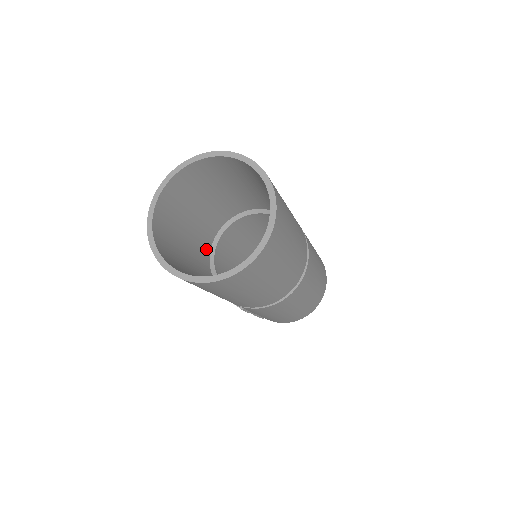
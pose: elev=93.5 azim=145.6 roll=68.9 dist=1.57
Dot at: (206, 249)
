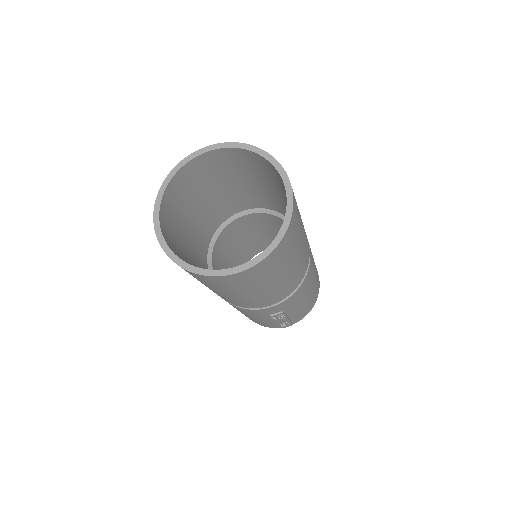
Dot at: occluded
